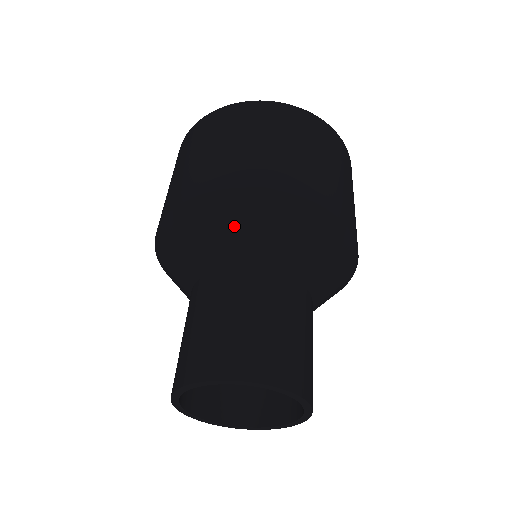
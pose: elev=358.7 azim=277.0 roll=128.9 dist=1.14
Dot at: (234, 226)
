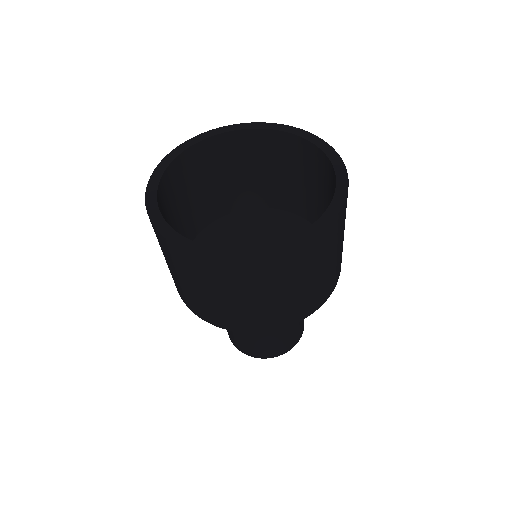
Dot at: occluded
